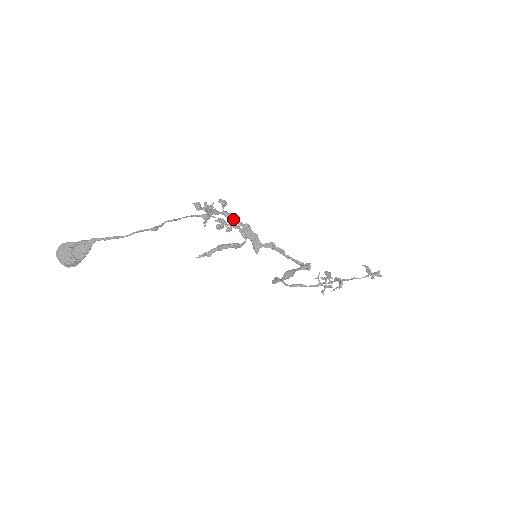
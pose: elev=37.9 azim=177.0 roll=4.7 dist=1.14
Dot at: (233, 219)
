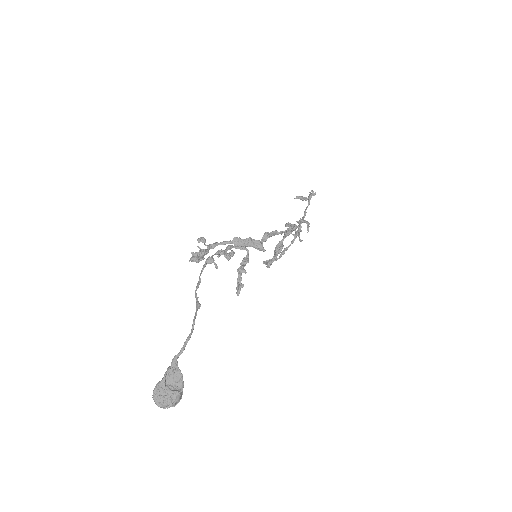
Dot at: occluded
